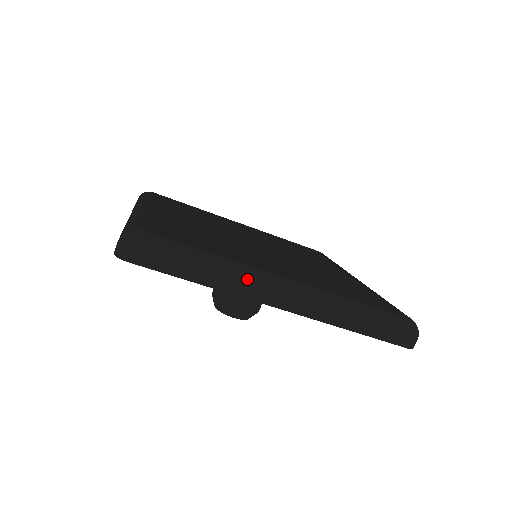
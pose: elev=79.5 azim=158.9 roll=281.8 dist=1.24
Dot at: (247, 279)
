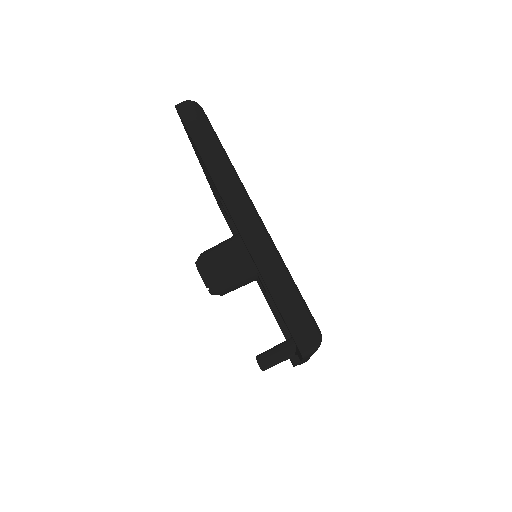
Dot at: (230, 179)
